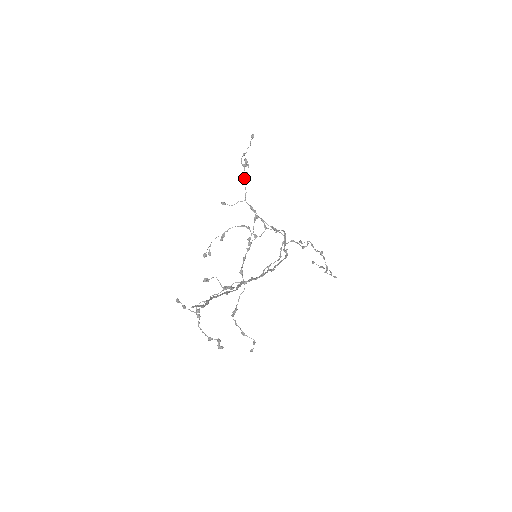
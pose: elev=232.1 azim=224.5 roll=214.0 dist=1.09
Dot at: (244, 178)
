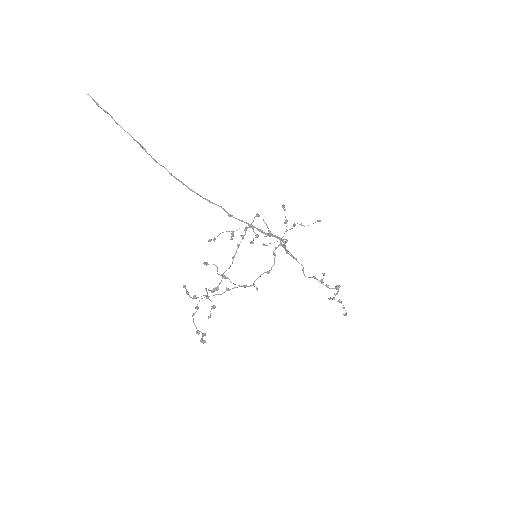
Dot at: occluded
